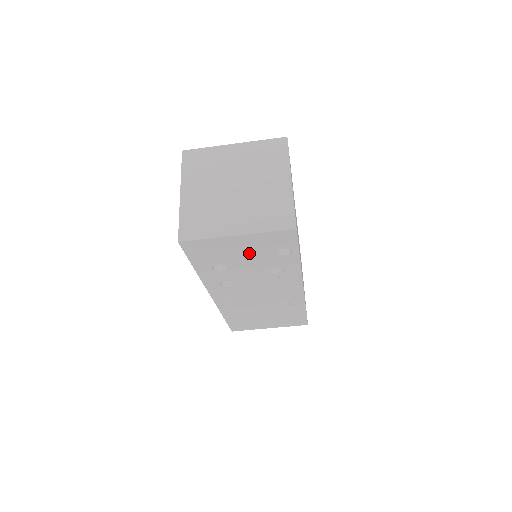
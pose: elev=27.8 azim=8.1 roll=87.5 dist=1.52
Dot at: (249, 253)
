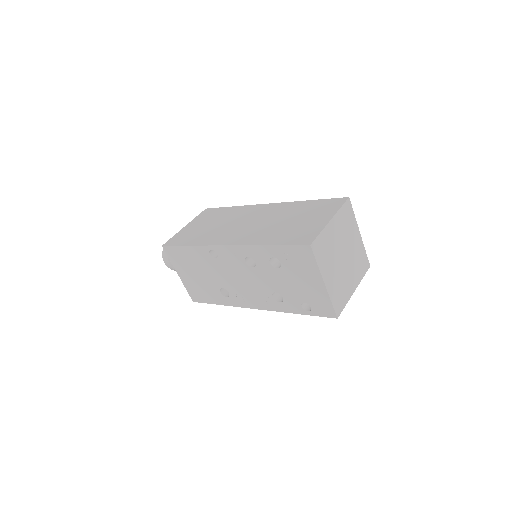
Dot at: (301, 286)
